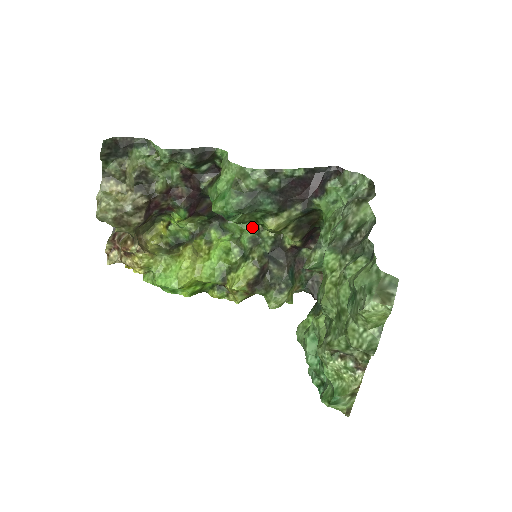
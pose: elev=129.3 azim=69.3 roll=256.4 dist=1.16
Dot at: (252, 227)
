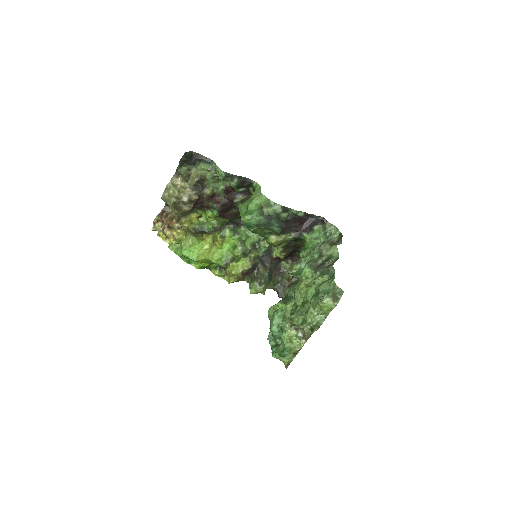
Dot at: (255, 236)
